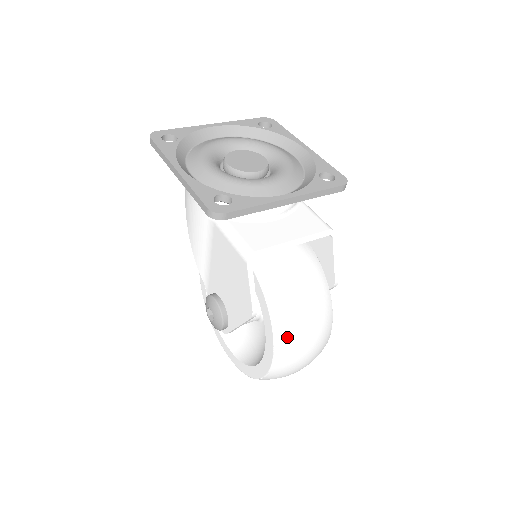
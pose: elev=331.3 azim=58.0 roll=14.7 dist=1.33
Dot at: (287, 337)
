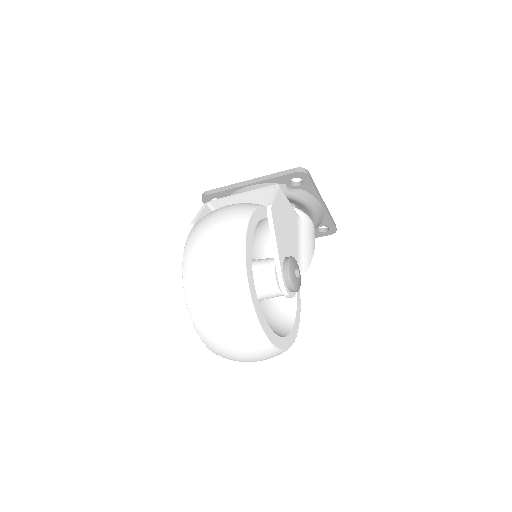
Dot at: (197, 226)
